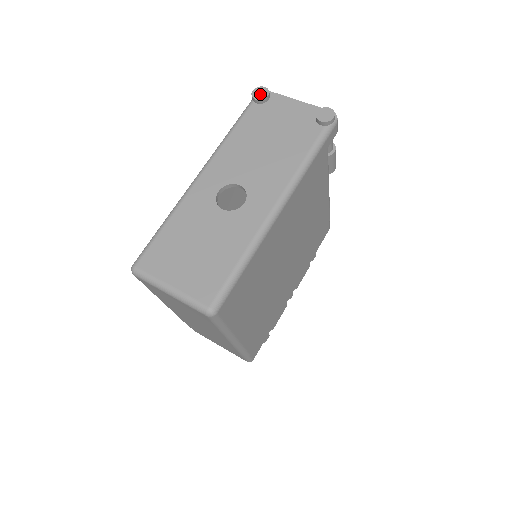
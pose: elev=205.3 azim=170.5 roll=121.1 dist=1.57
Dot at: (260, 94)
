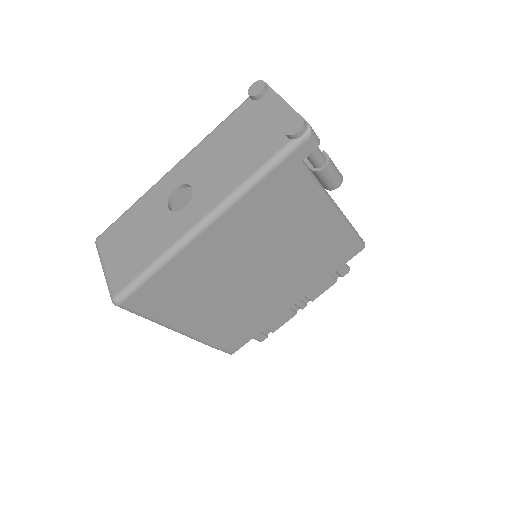
Dot at: (255, 89)
